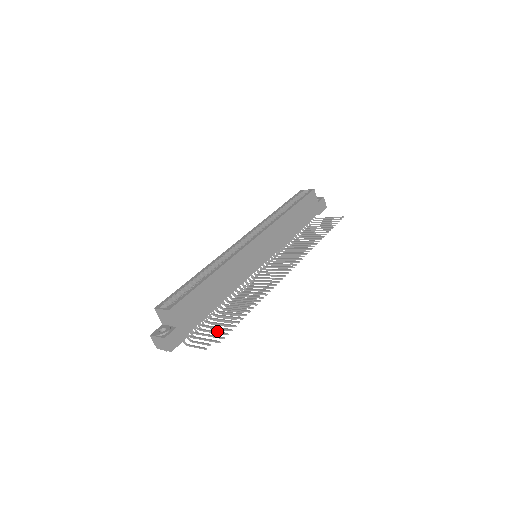
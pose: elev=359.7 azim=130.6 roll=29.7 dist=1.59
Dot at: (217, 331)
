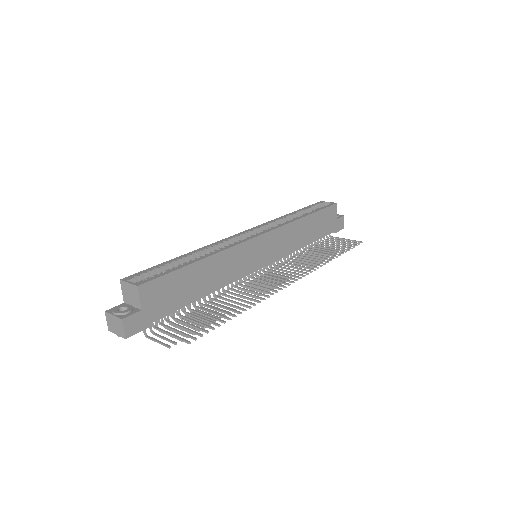
Dot at: (189, 329)
